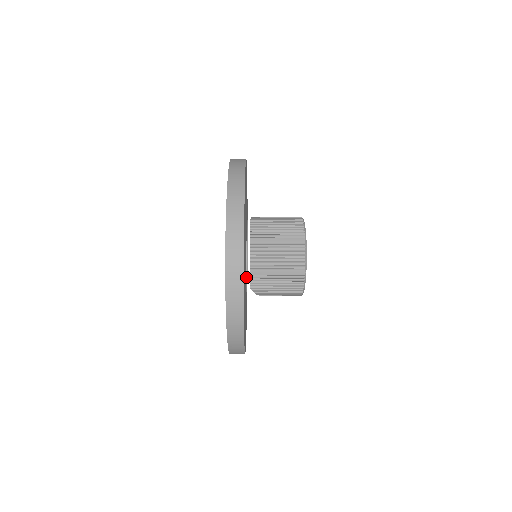
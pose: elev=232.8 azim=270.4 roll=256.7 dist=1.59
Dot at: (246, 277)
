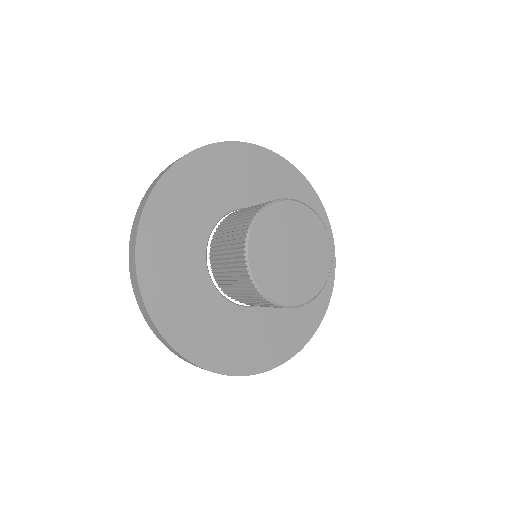
Dot at: occluded
